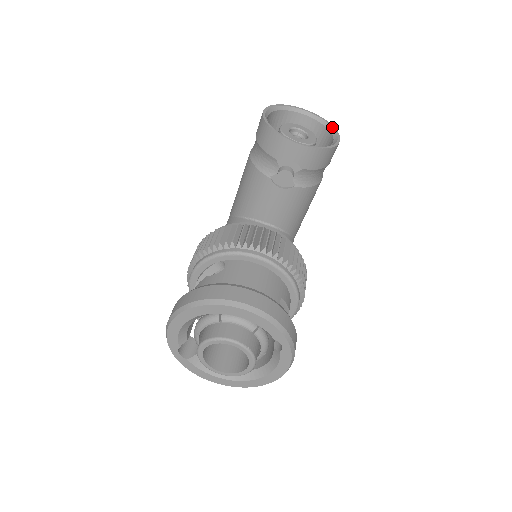
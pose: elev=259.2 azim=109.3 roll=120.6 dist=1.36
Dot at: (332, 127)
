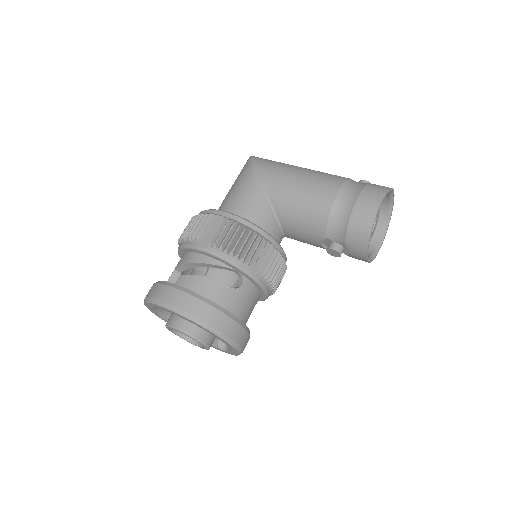
Dot at: (388, 226)
